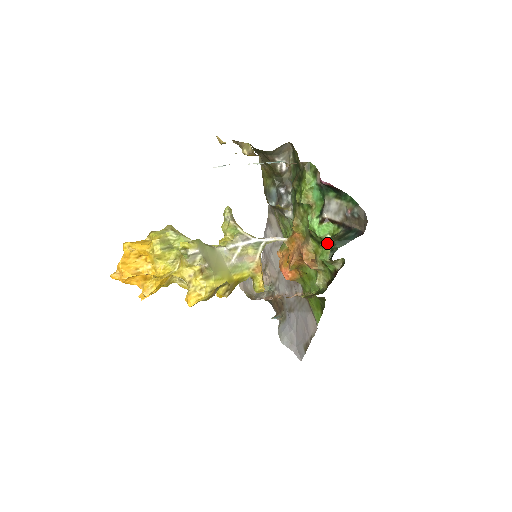
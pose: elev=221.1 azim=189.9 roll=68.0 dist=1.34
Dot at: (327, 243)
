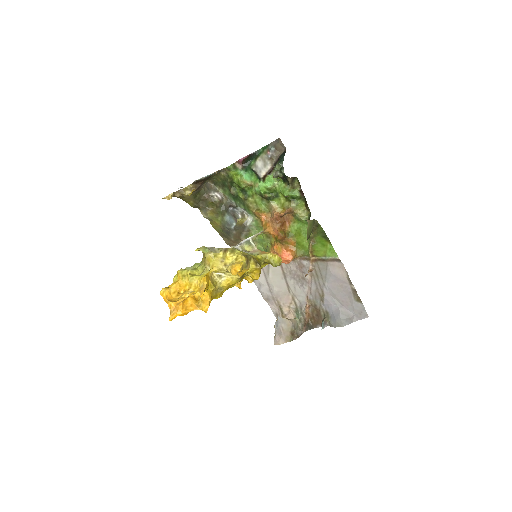
Dot at: (275, 171)
